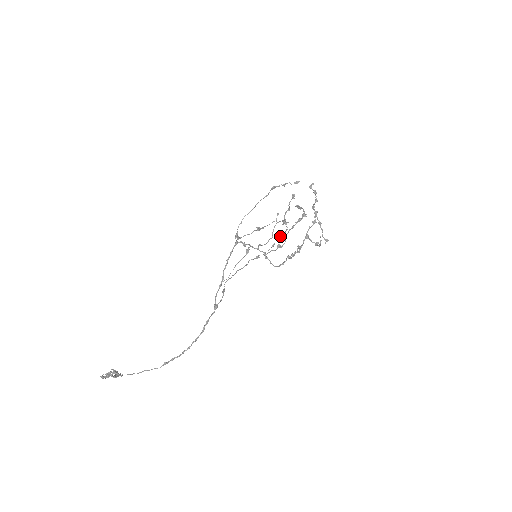
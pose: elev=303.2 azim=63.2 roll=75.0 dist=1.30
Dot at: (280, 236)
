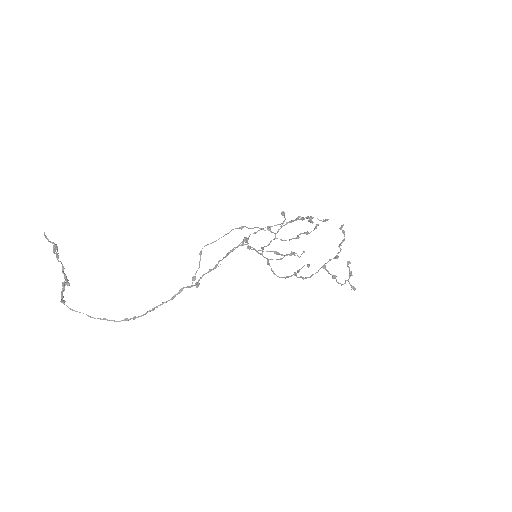
Dot at: (284, 240)
